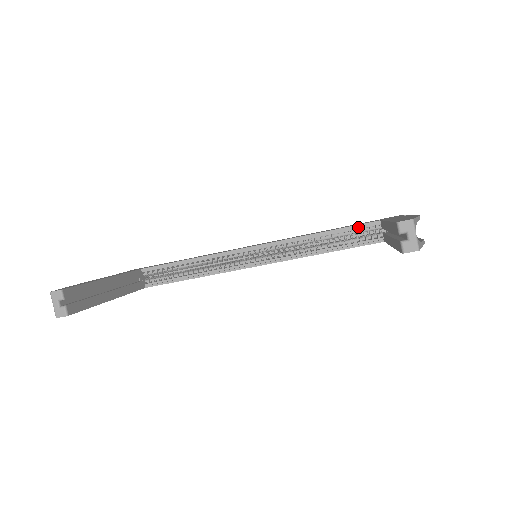
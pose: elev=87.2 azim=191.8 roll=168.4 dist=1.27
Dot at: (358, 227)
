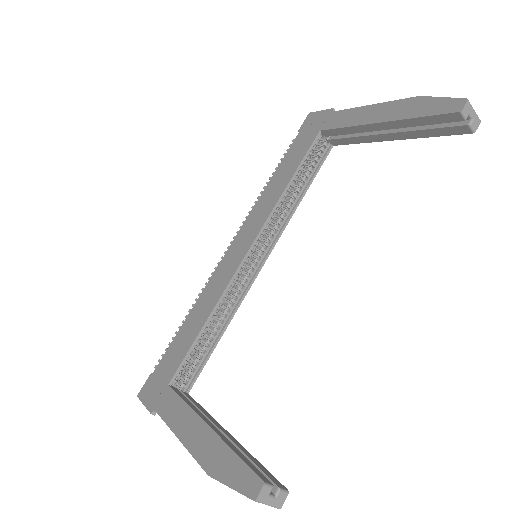
Dot at: (308, 152)
